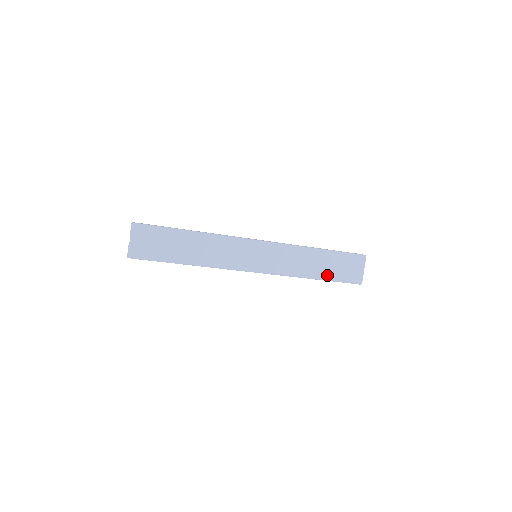
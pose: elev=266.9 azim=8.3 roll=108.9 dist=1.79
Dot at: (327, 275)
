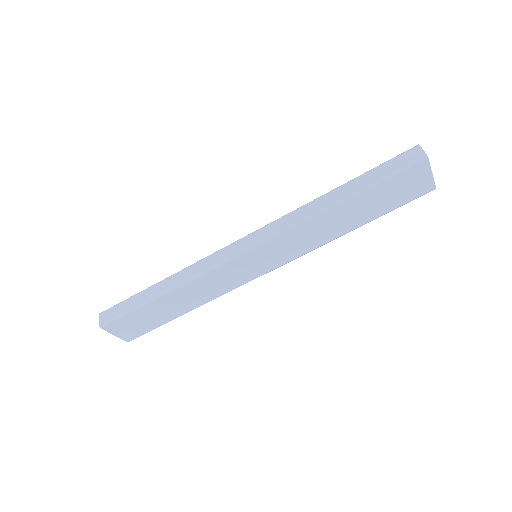
Dot at: (370, 216)
